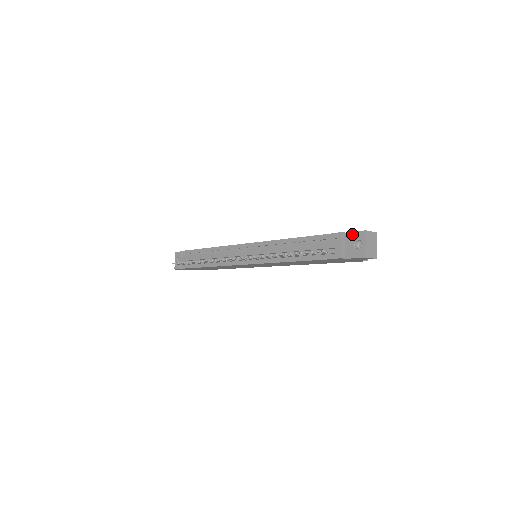
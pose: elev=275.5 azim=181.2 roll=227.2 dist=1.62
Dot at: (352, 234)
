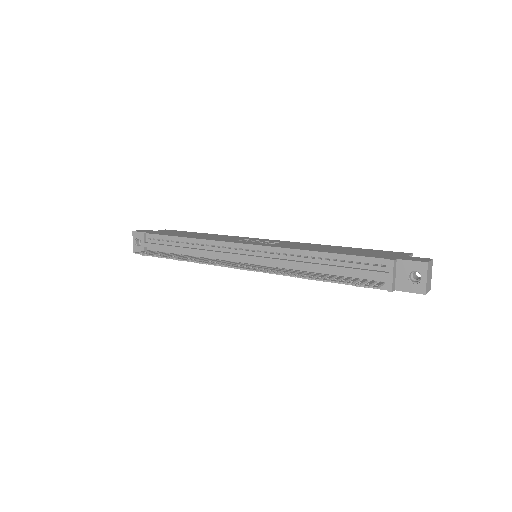
Dot at: (407, 263)
